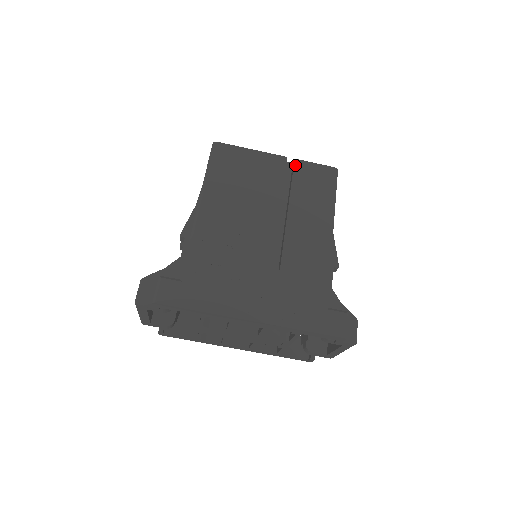
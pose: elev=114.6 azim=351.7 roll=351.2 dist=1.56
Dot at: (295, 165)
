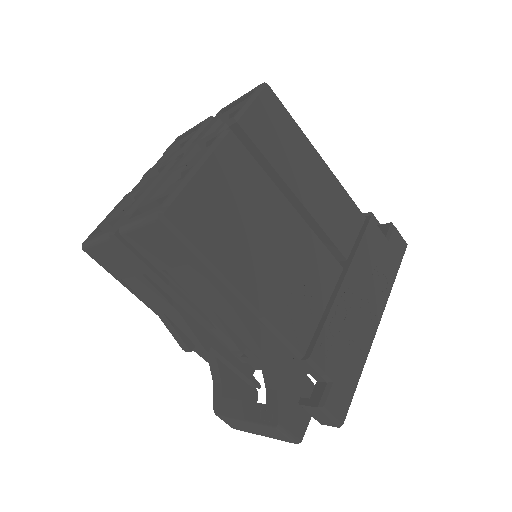
Dot at: (245, 130)
